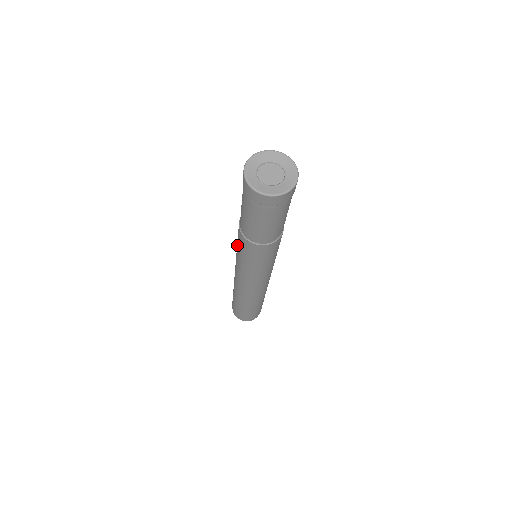
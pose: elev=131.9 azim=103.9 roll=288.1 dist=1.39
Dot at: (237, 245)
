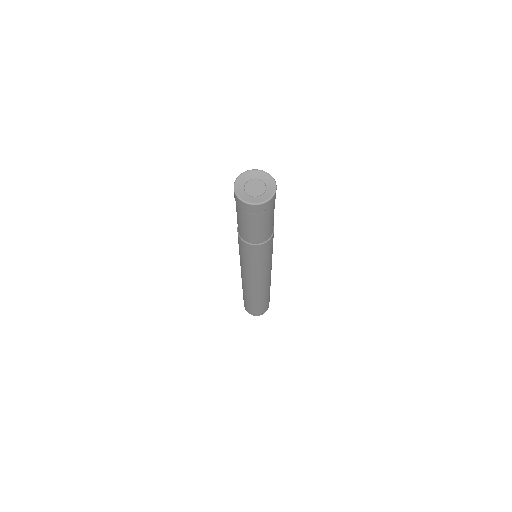
Dot at: occluded
